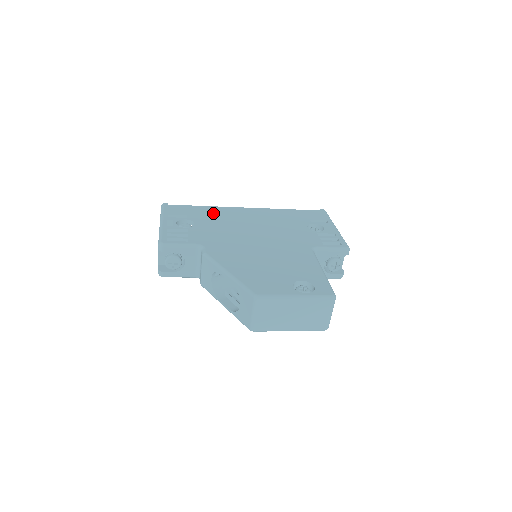
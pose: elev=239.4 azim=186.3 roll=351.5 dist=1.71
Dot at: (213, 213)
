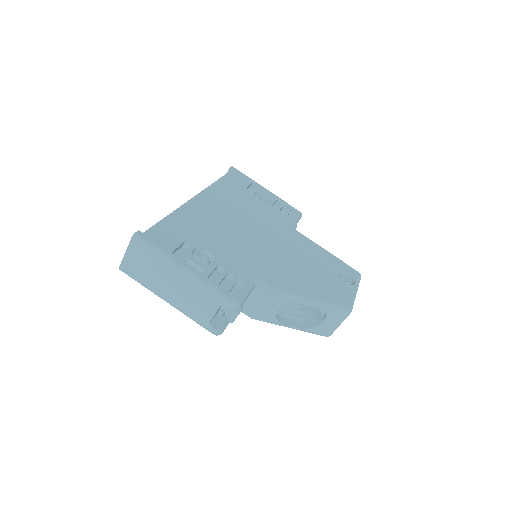
Dot at: (193, 222)
